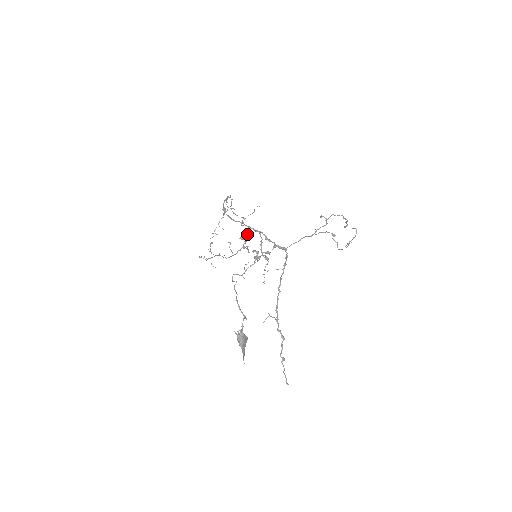
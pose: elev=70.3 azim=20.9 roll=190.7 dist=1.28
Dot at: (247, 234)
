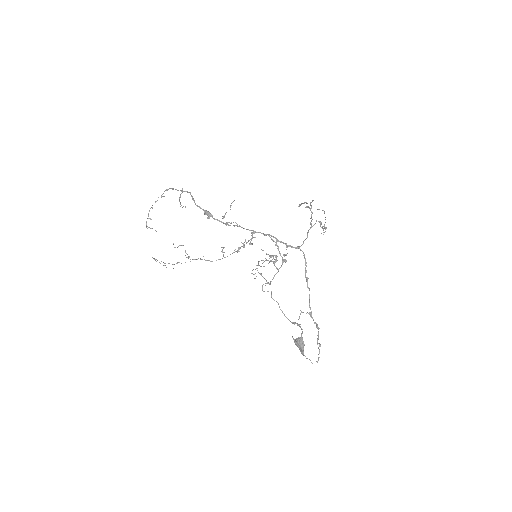
Dot at: (252, 238)
